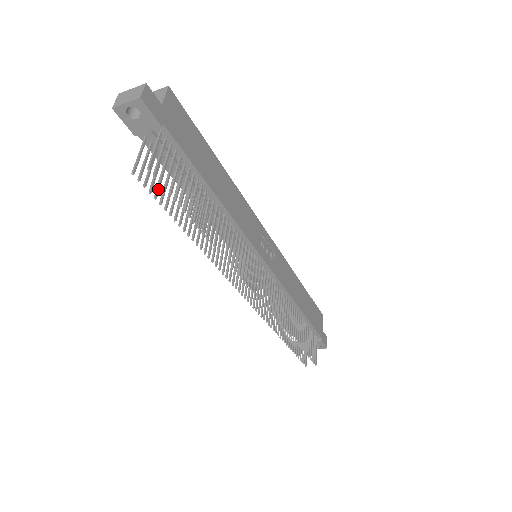
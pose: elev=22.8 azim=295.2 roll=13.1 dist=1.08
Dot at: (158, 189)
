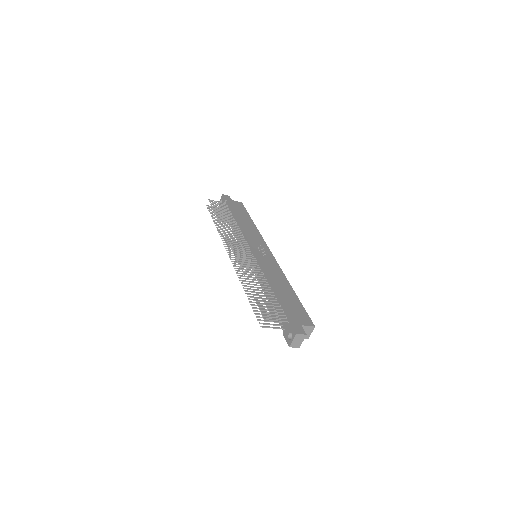
Dot at: occluded
